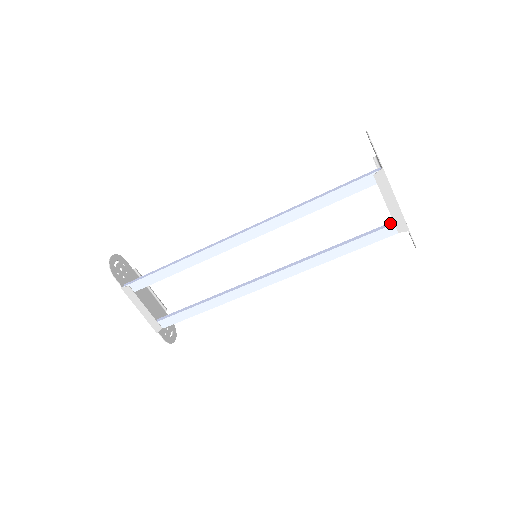
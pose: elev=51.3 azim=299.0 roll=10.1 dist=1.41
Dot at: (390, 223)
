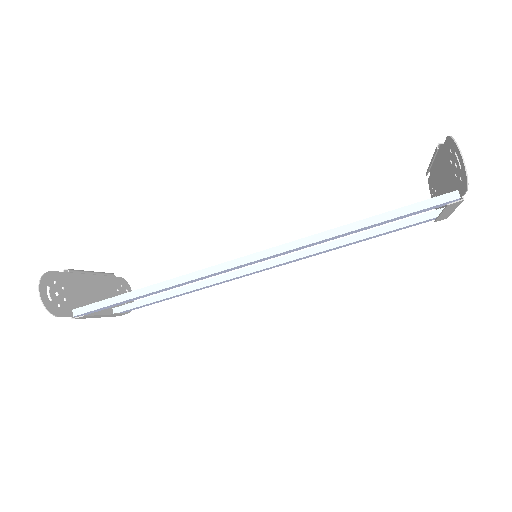
Dot at: (429, 214)
